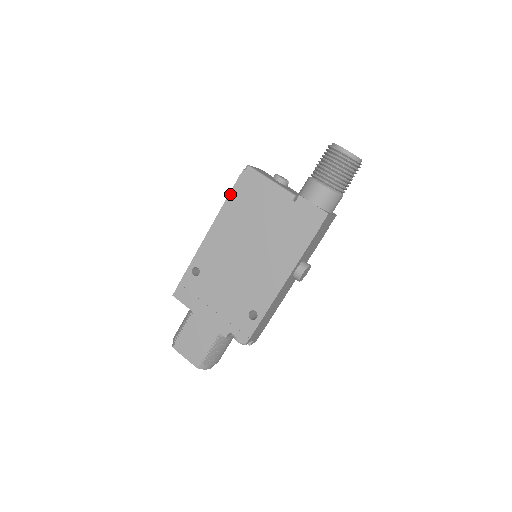
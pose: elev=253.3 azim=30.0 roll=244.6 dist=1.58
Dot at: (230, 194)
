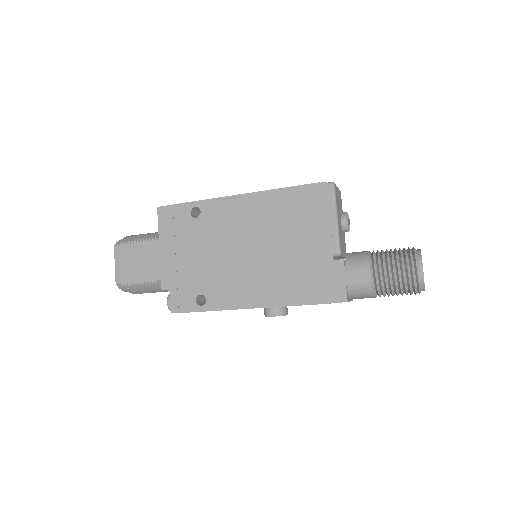
Dot at: (292, 187)
